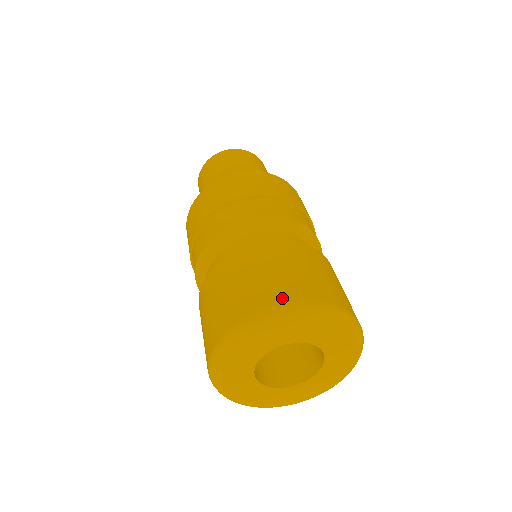
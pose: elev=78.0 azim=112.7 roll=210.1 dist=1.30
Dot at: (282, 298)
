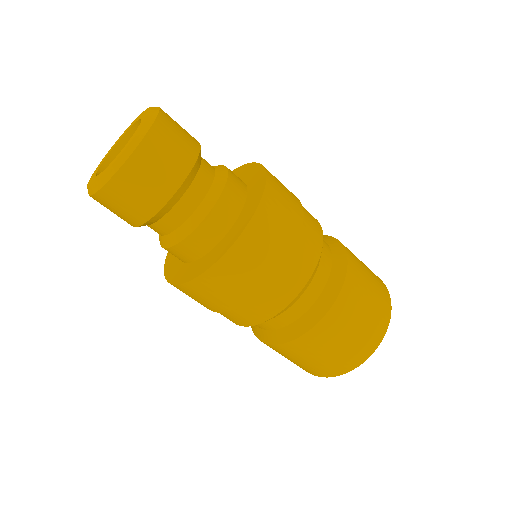
Dot at: (348, 367)
